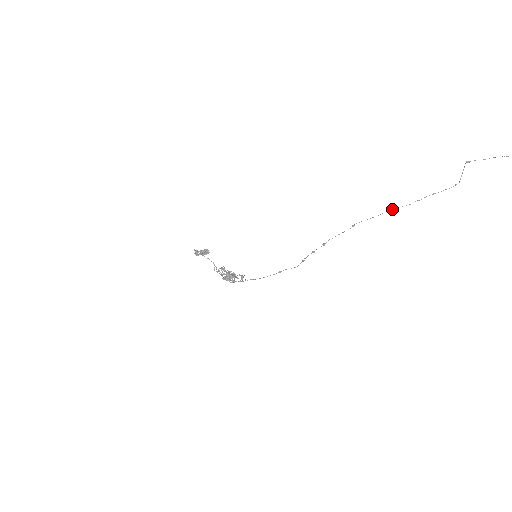
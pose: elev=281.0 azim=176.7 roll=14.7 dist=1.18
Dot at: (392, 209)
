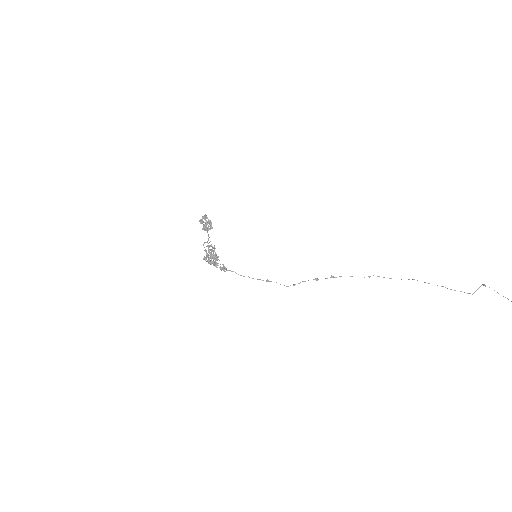
Dot at: (413, 279)
